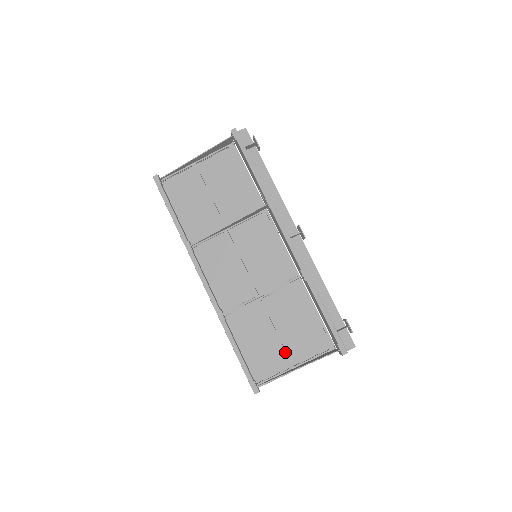
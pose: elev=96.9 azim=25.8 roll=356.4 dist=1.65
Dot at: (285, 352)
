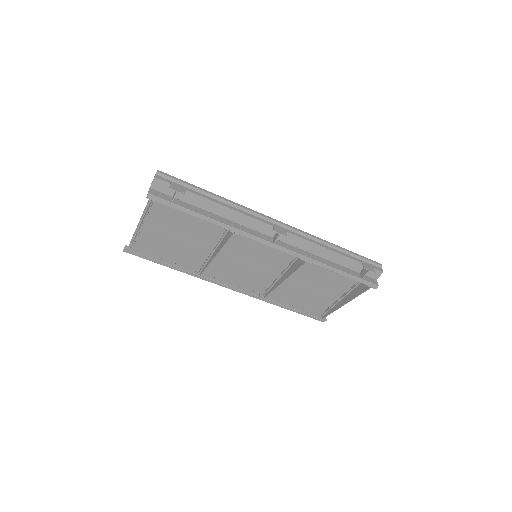
Dot at: (328, 295)
